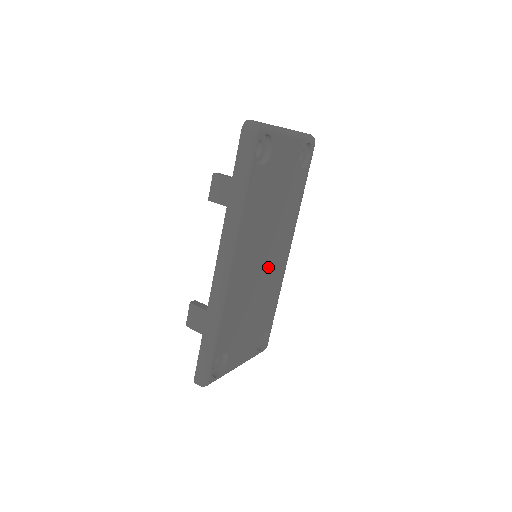
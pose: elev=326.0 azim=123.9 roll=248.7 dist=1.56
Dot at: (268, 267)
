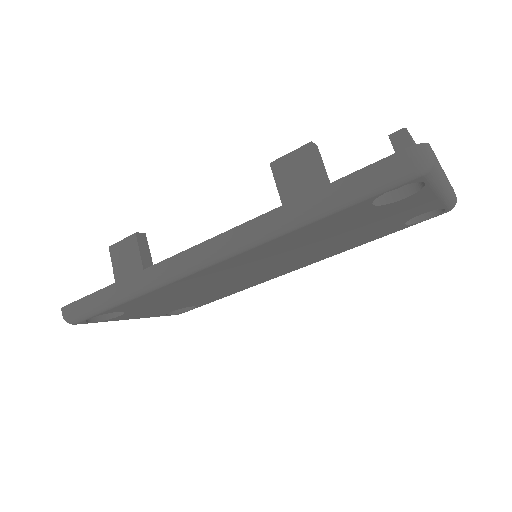
Dot at: (256, 274)
